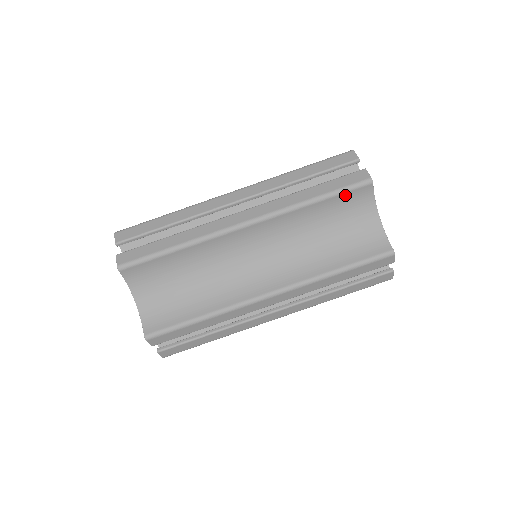
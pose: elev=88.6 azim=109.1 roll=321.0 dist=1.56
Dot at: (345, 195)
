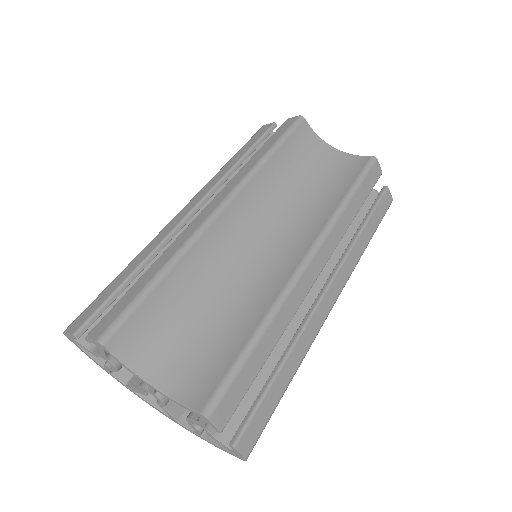
Dot at: (291, 138)
